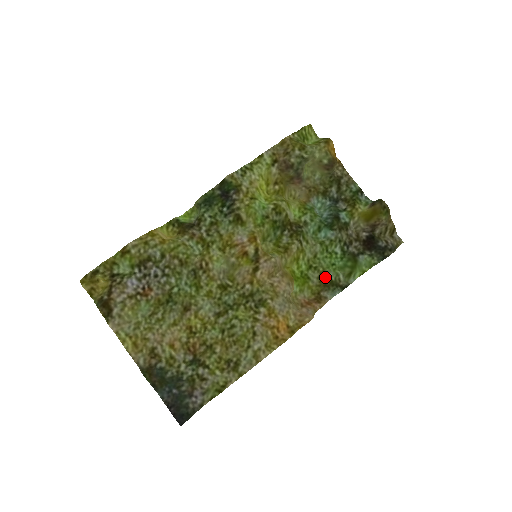
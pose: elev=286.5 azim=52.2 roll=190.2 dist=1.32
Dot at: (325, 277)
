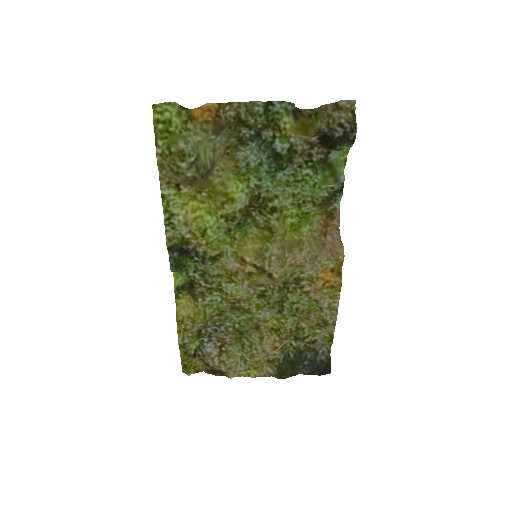
Dot at: (319, 200)
